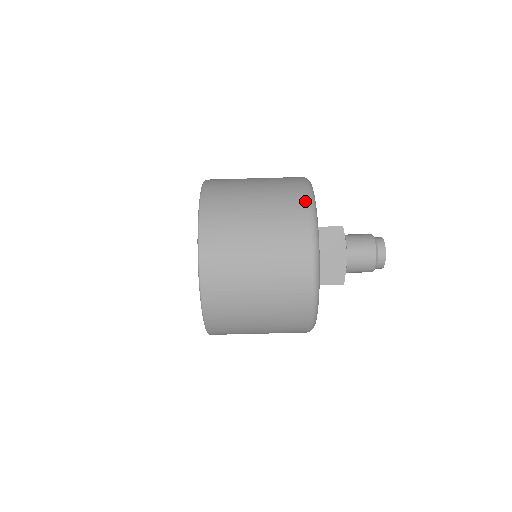
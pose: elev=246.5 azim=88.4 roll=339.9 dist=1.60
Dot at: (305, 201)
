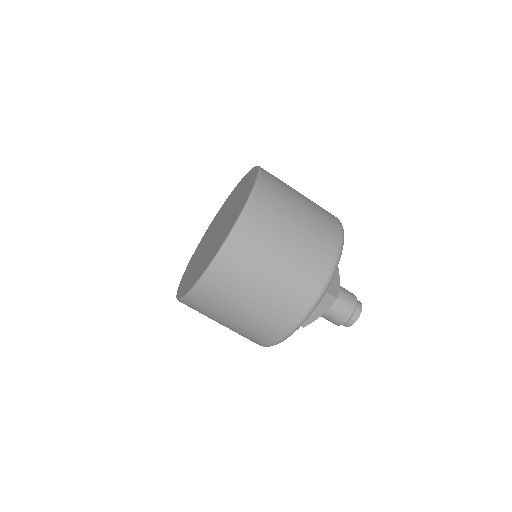
Dot at: occluded
